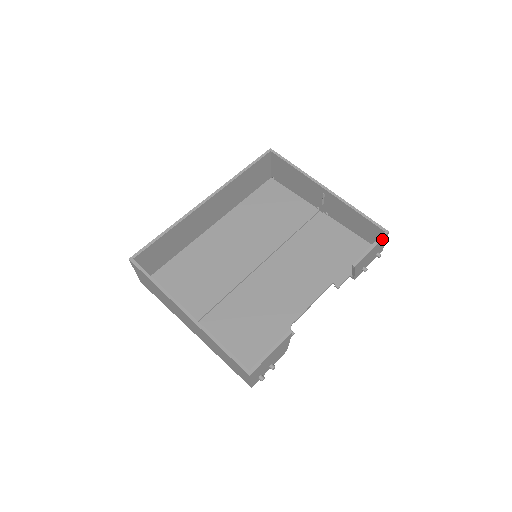
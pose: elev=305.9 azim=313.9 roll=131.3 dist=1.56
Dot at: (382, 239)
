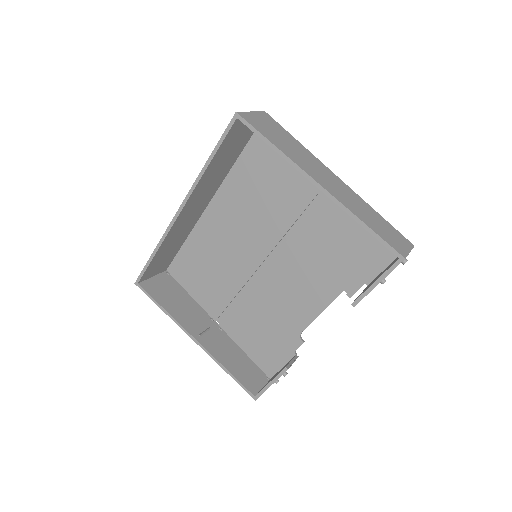
Dot at: (395, 267)
